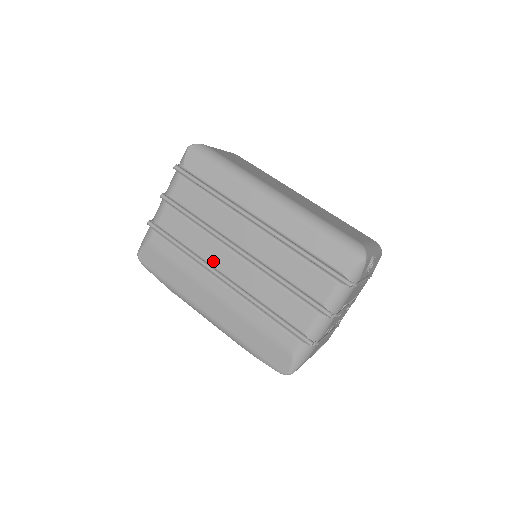
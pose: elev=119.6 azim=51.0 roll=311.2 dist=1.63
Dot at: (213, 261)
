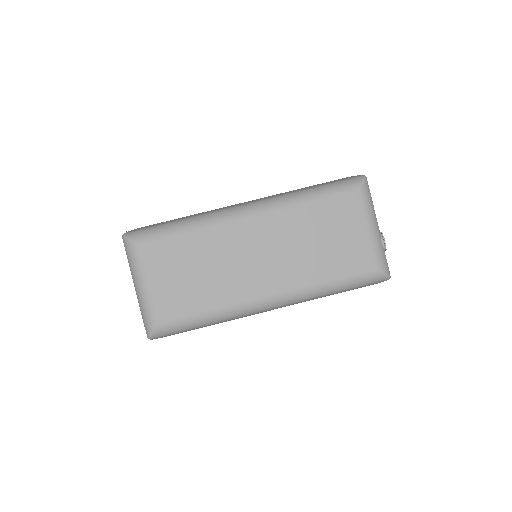
Dot at: occluded
